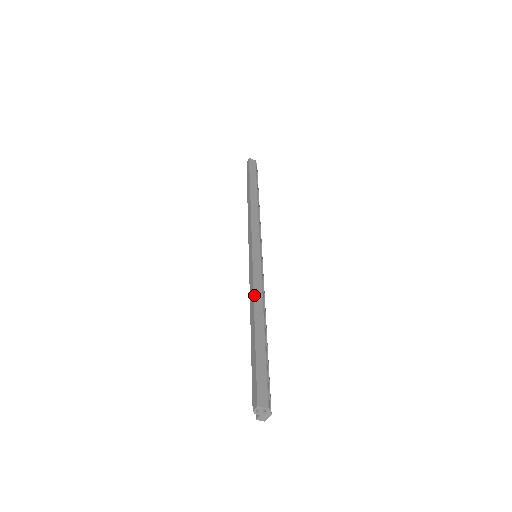
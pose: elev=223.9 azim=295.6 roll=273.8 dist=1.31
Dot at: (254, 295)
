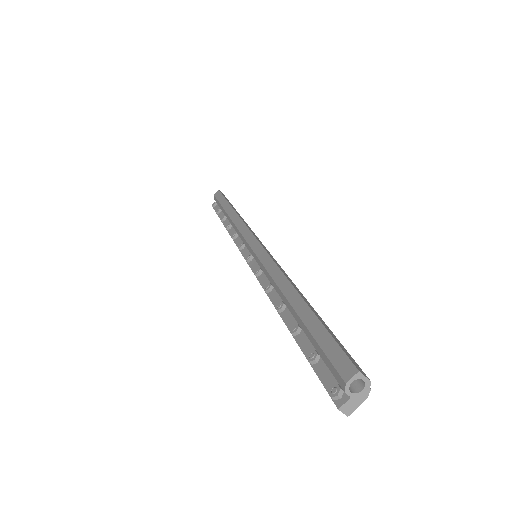
Dot at: (283, 273)
